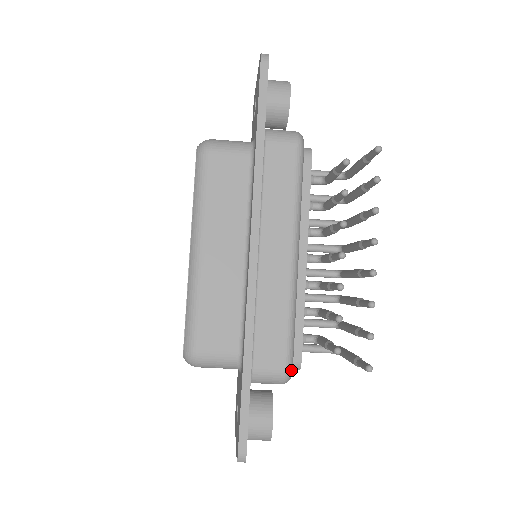
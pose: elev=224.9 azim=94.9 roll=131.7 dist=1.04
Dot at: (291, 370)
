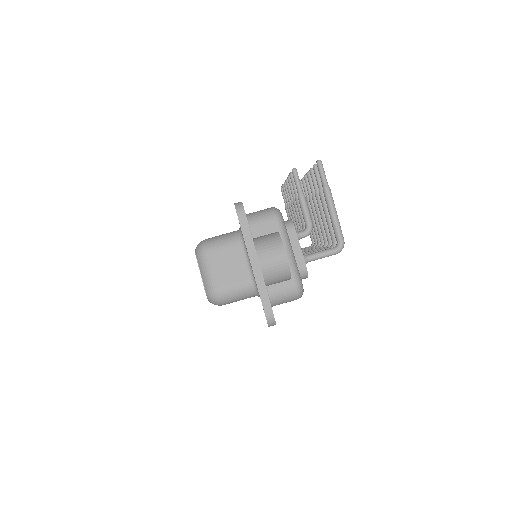
Dot at: (278, 209)
